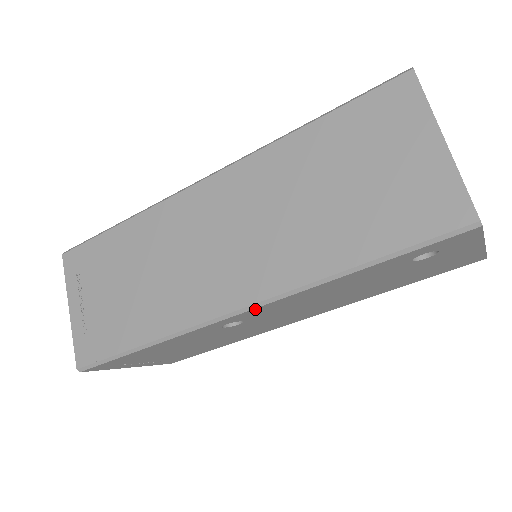
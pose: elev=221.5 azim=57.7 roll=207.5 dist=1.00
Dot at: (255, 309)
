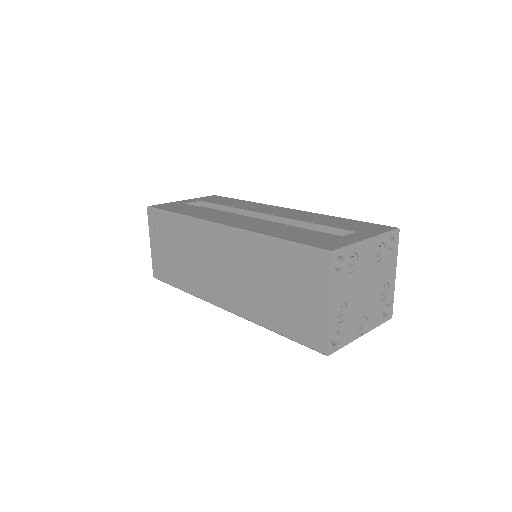
Dot at: occluded
